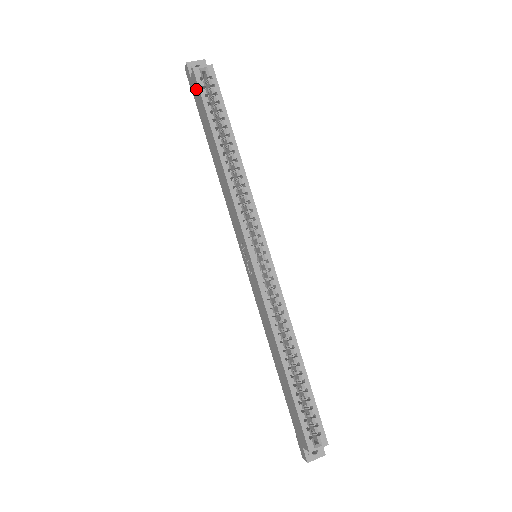
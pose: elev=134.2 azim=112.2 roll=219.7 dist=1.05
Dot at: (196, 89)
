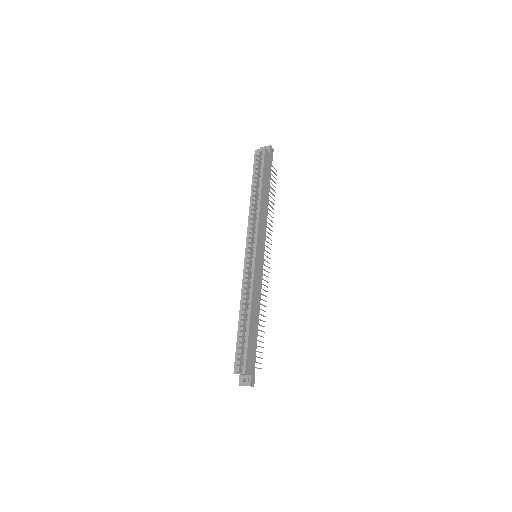
Dot at: occluded
